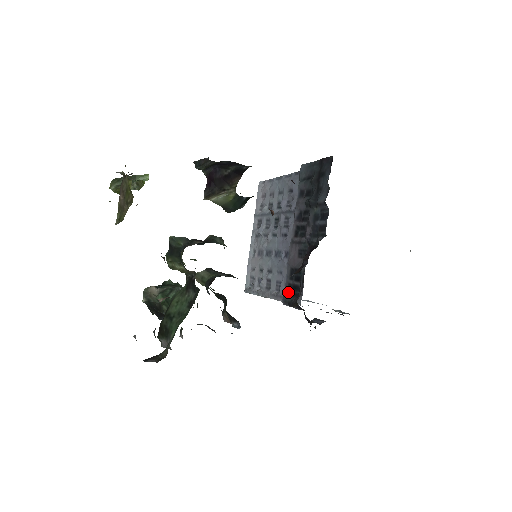
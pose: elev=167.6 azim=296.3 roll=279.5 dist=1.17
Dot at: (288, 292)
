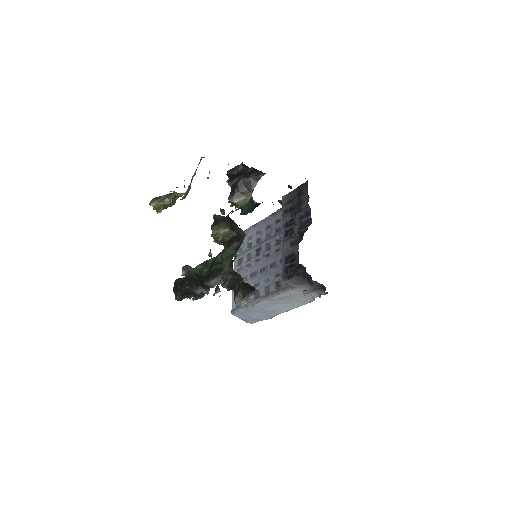
Dot at: (286, 272)
